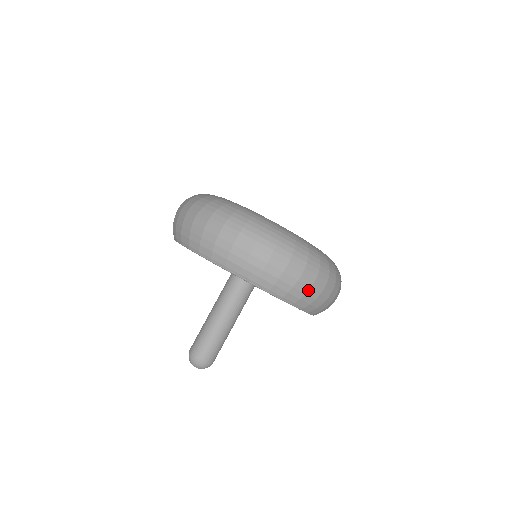
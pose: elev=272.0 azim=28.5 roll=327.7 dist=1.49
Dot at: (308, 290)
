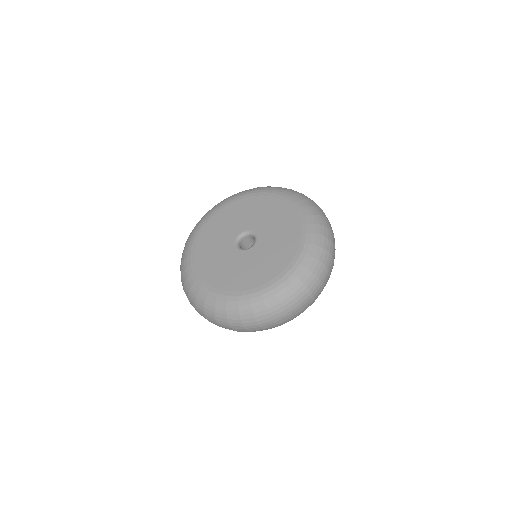
Dot at: occluded
